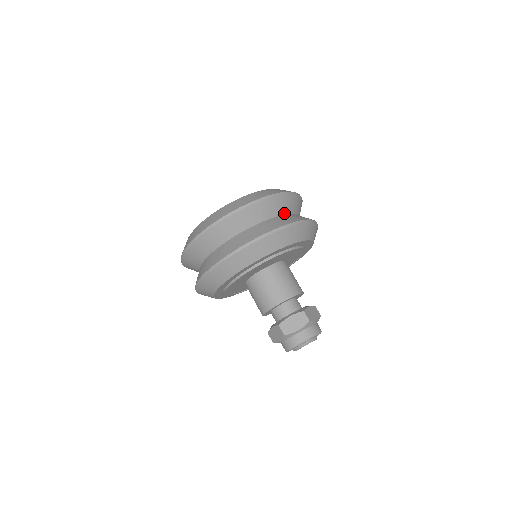
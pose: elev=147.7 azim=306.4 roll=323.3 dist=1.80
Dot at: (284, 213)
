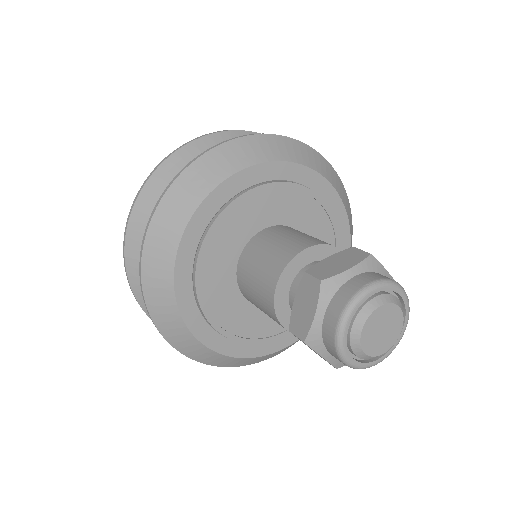
Dot at: occluded
